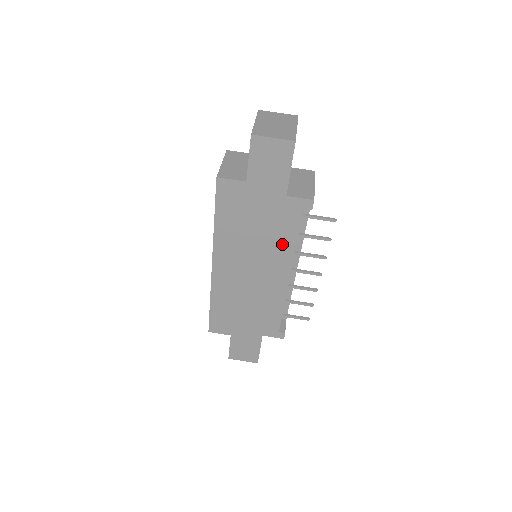
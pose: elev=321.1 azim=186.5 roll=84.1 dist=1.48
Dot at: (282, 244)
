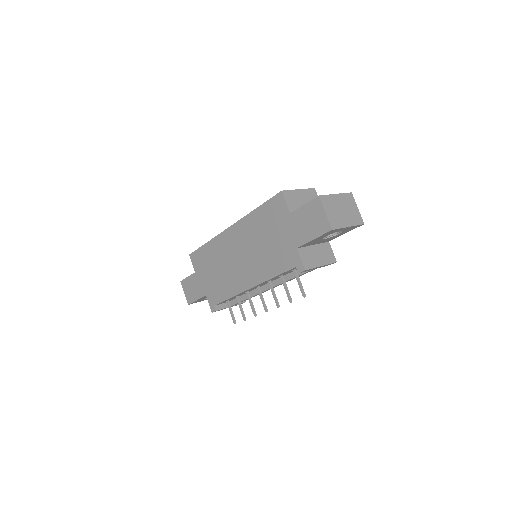
Dot at: (267, 267)
